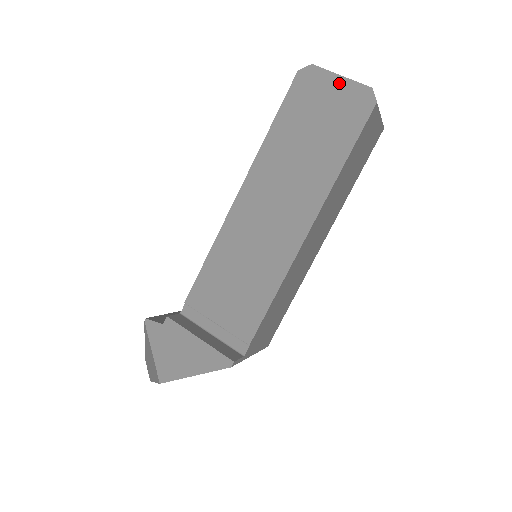
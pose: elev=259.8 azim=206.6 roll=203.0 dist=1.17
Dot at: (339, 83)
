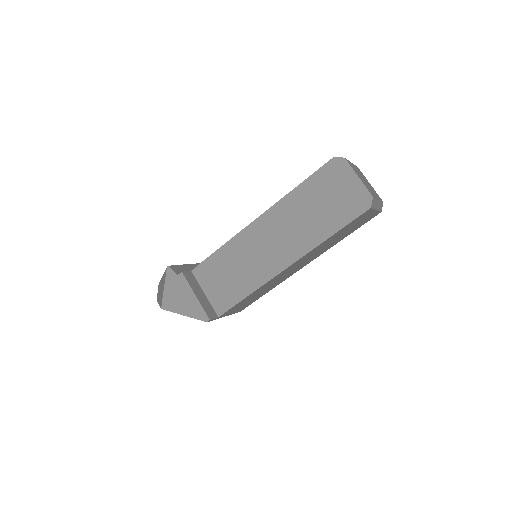
Dot at: (355, 181)
